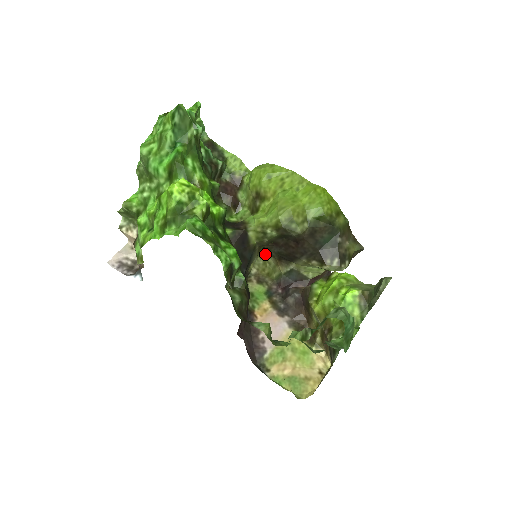
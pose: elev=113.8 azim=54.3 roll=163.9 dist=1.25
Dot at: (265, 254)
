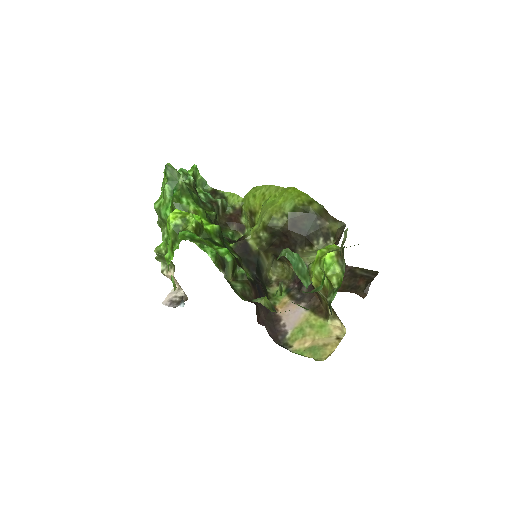
Dot at: (282, 263)
